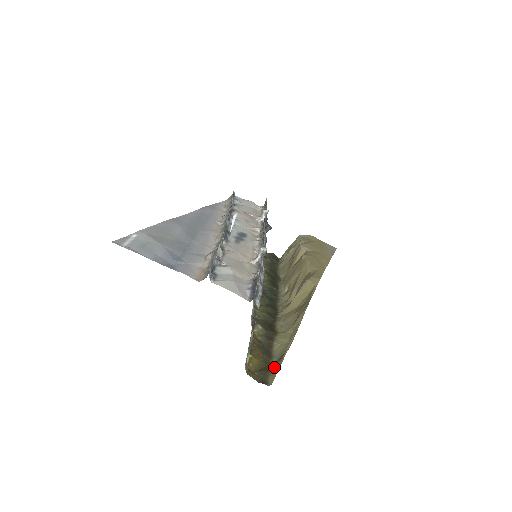
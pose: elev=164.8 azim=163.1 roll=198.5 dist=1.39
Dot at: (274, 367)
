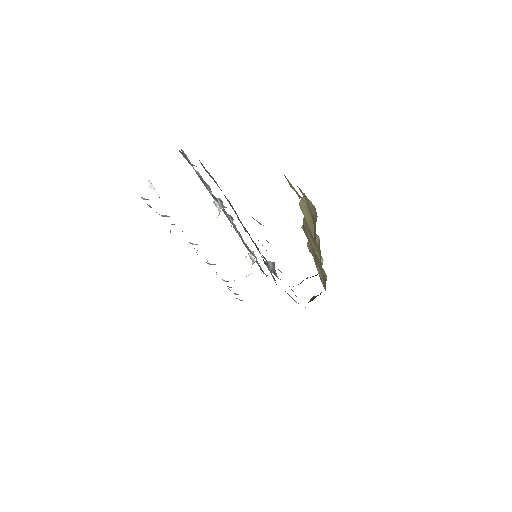
Dot at: occluded
